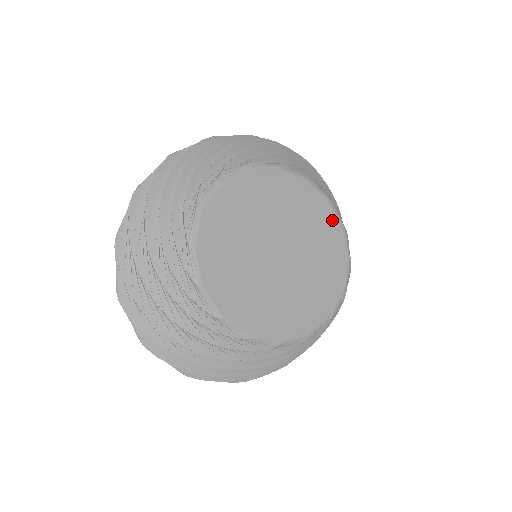
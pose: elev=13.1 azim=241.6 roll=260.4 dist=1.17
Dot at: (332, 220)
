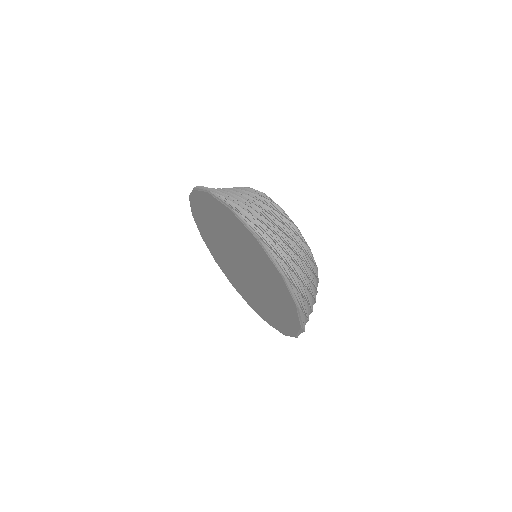
Dot at: occluded
